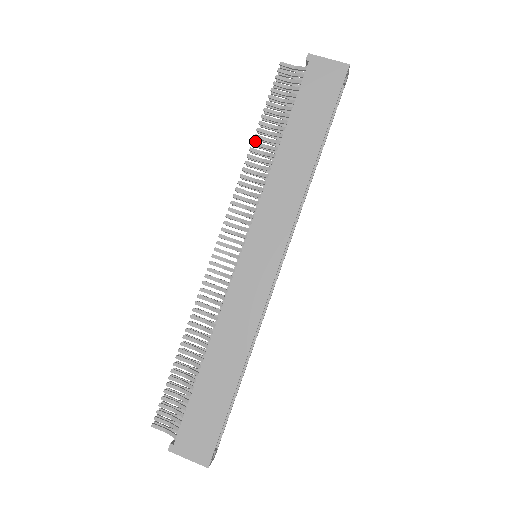
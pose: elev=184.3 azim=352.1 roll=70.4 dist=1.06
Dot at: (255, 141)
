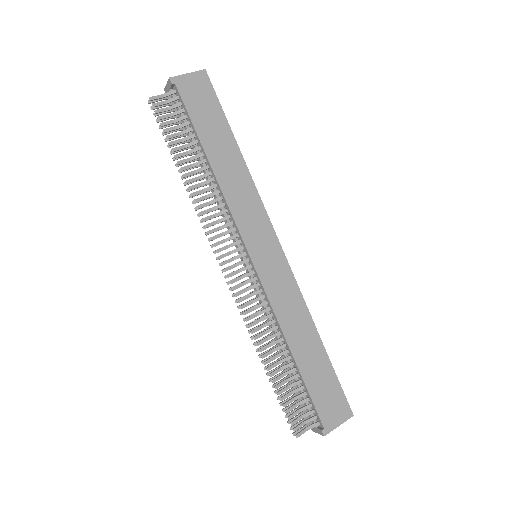
Dot at: occluded
